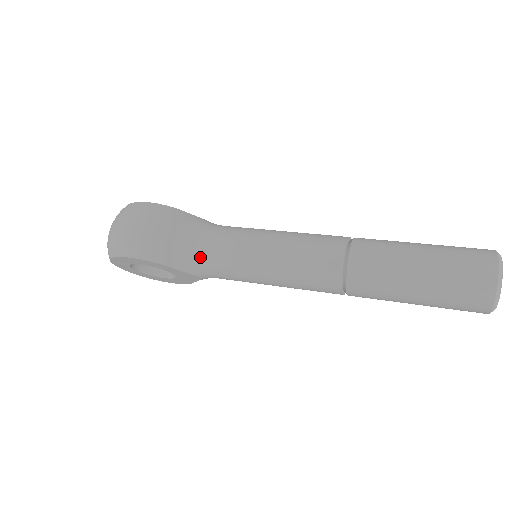
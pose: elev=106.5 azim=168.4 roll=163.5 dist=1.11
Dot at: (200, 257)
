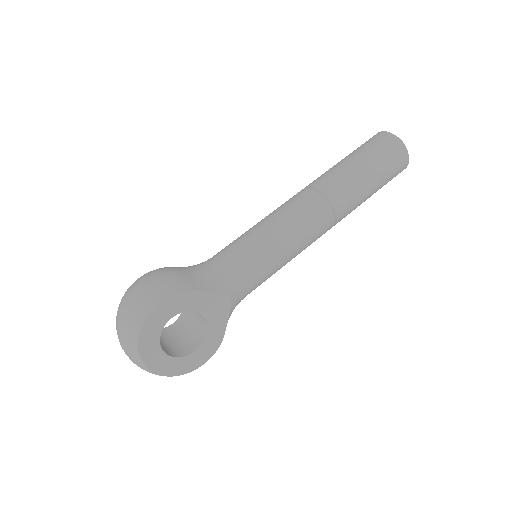
Dot at: (218, 272)
